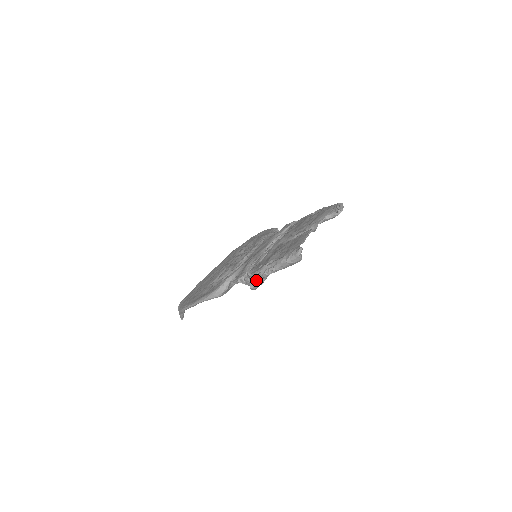
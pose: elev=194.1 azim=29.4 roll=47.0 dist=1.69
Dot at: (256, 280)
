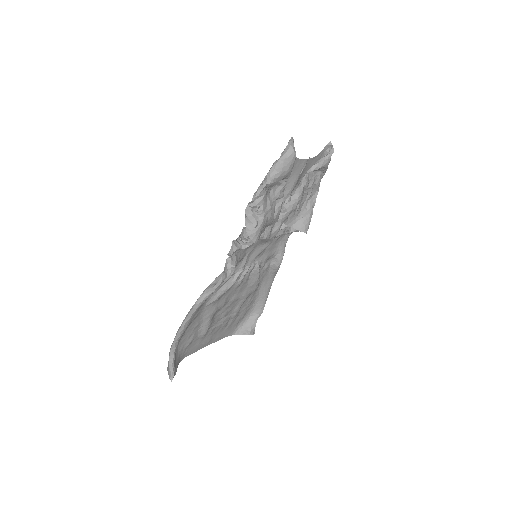
Dot at: (252, 215)
